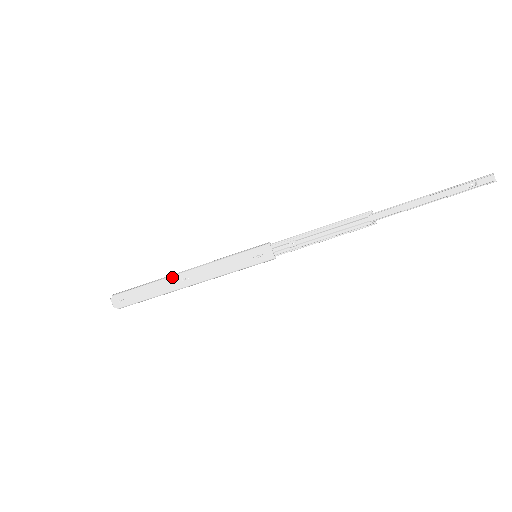
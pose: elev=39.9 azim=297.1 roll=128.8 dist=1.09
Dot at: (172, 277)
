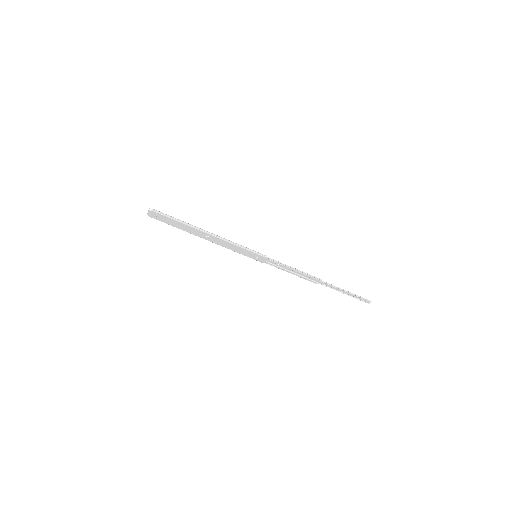
Dot at: (202, 231)
